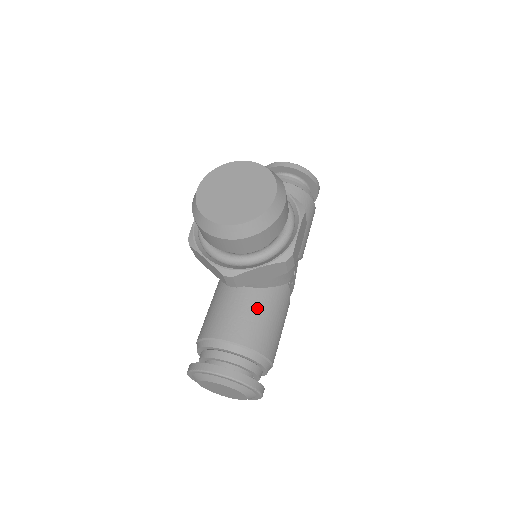
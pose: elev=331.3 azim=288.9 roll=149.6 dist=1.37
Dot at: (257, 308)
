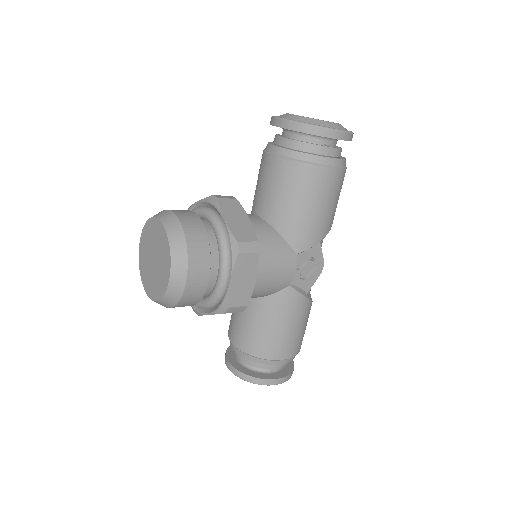
Dot at: (253, 318)
